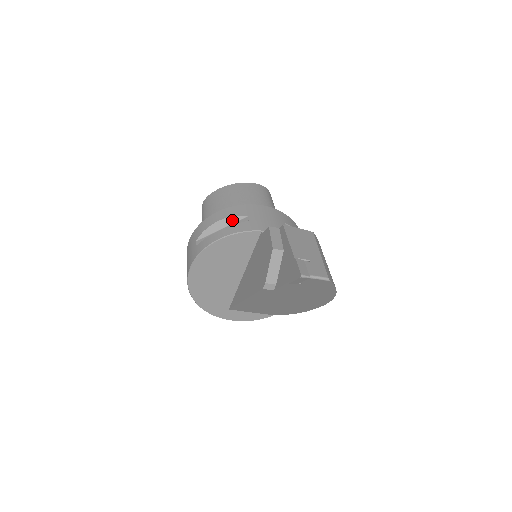
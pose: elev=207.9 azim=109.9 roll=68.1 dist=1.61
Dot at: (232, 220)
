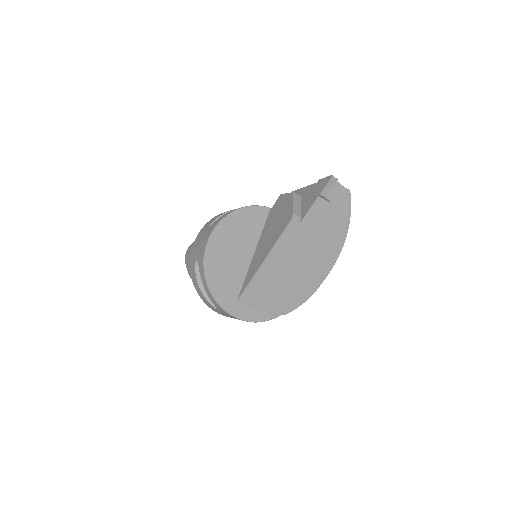
Dot at: occluded
